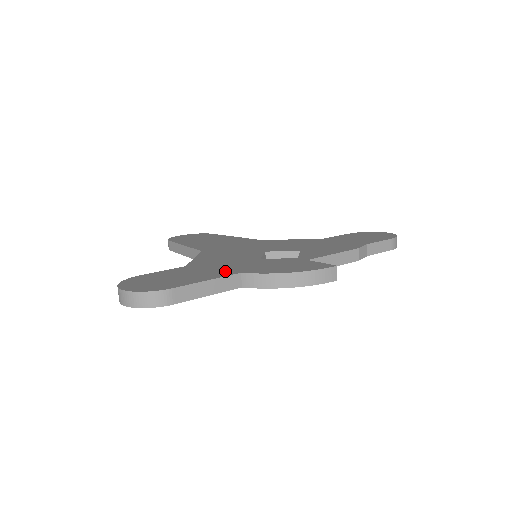
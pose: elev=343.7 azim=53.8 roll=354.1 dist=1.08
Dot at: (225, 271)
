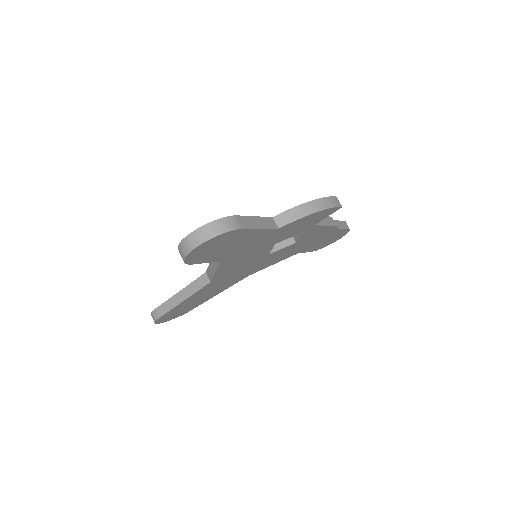
Dot at: occluded
